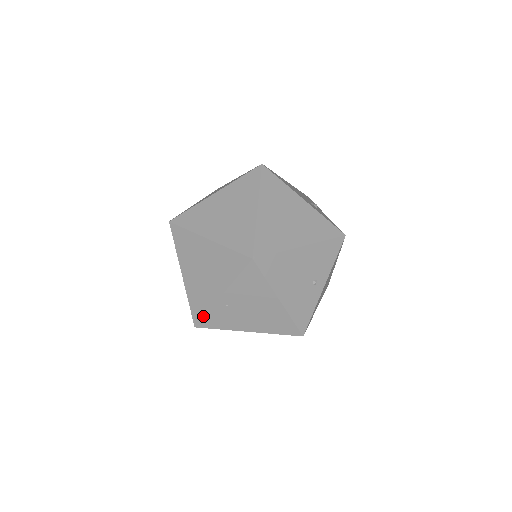
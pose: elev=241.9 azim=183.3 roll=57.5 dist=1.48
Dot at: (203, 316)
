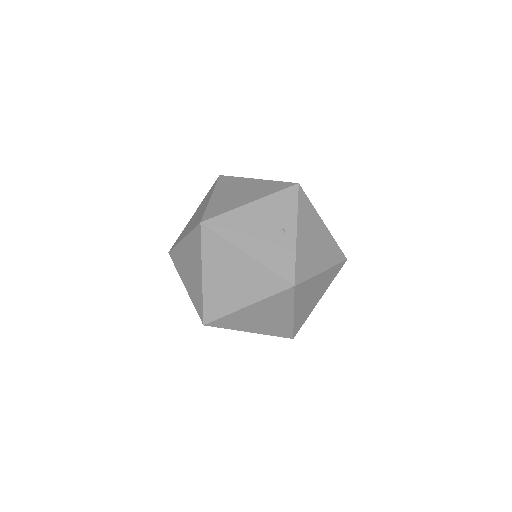
Dot at: (202, 308)
